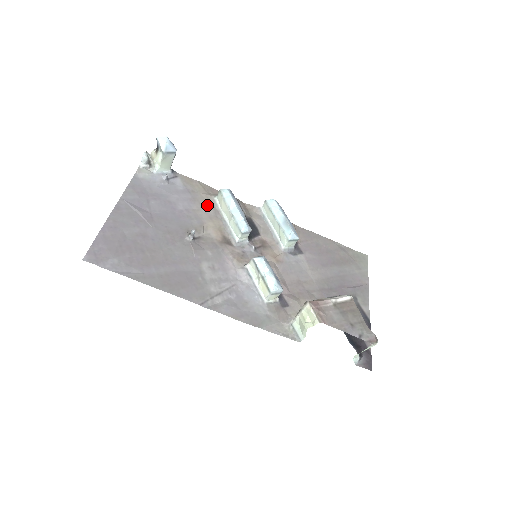
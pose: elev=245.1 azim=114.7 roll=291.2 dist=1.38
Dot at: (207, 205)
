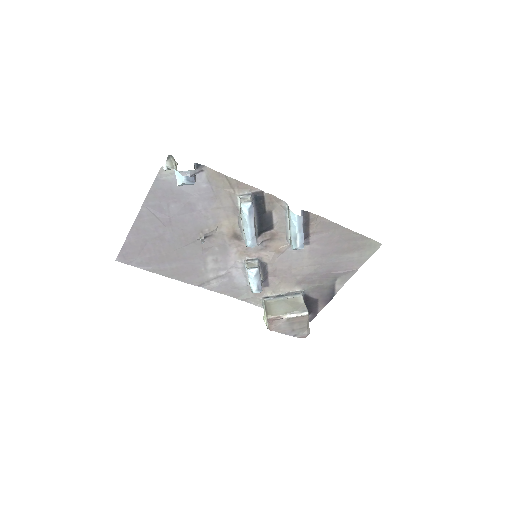
Dot at: (228, 203)
